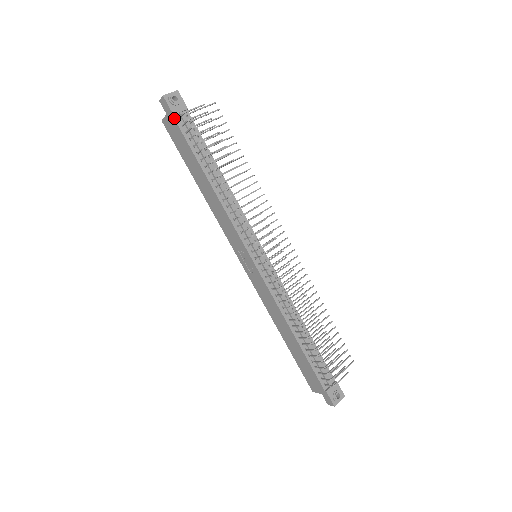
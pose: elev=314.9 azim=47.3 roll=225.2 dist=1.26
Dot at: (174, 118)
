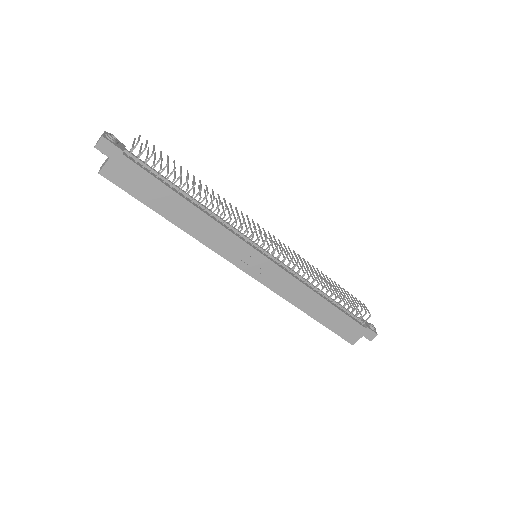
Dot at: (125, 156)
